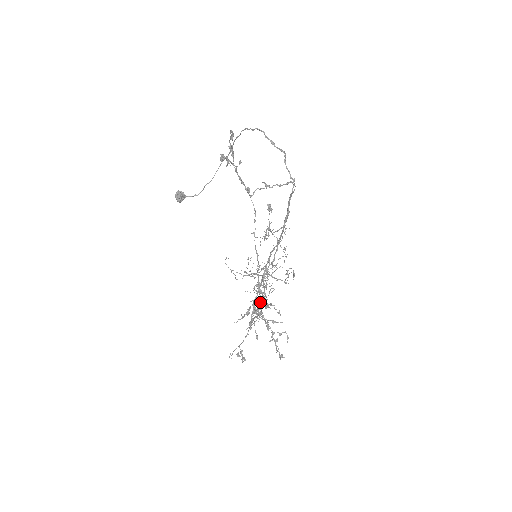
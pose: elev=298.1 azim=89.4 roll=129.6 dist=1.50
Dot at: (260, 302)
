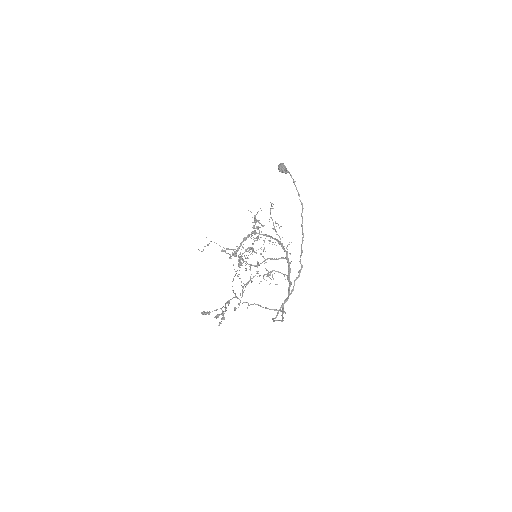
Dot at: occluded
